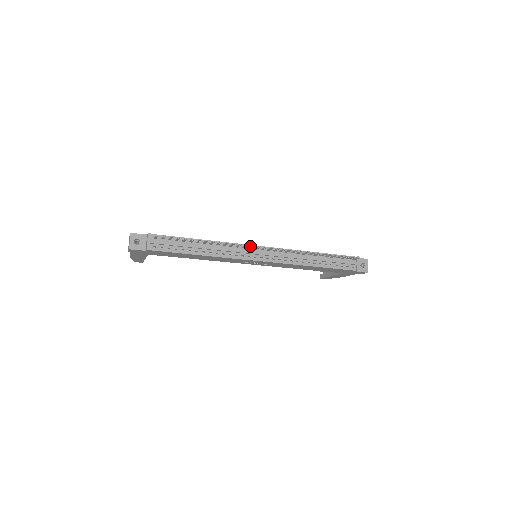
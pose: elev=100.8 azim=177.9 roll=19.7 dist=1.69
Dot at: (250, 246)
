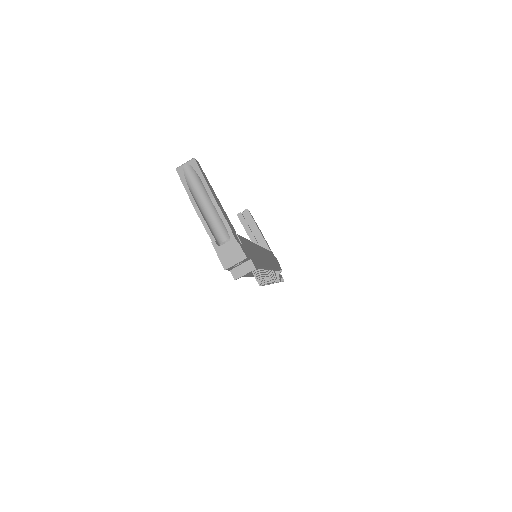
Dot at: occluded
